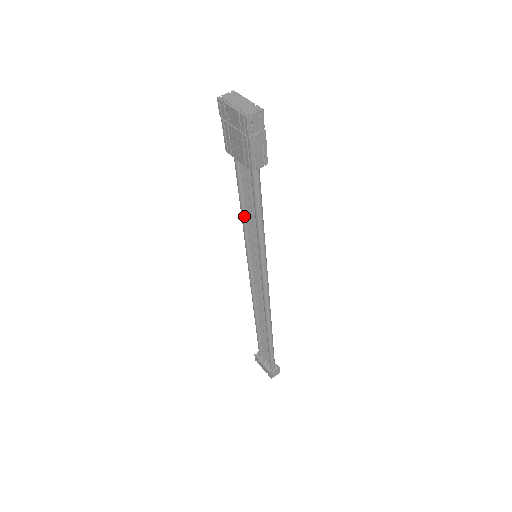
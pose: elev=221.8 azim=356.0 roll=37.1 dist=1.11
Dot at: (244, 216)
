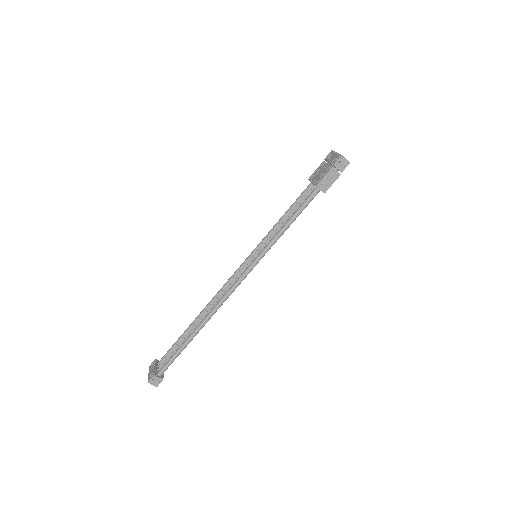
Dot at: (277, 224)
